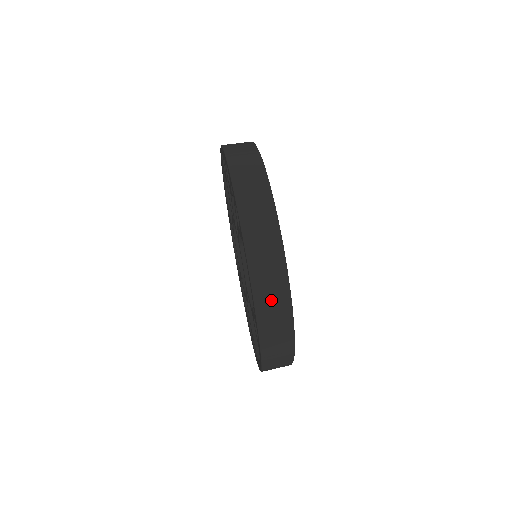
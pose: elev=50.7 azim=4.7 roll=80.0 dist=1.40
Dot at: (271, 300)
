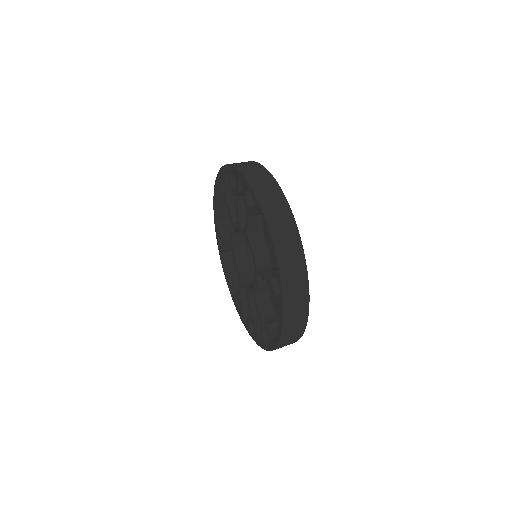
Dot at: (288, 249)
